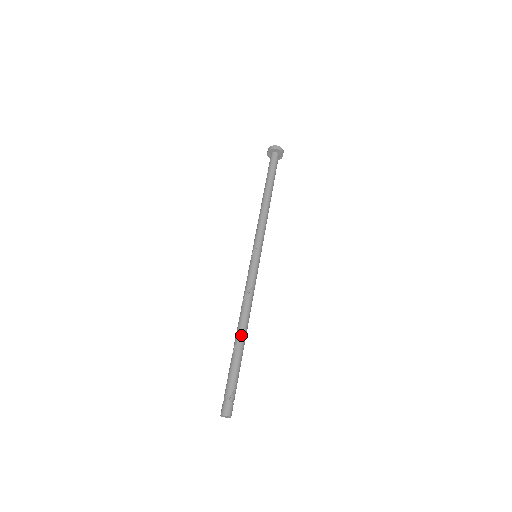
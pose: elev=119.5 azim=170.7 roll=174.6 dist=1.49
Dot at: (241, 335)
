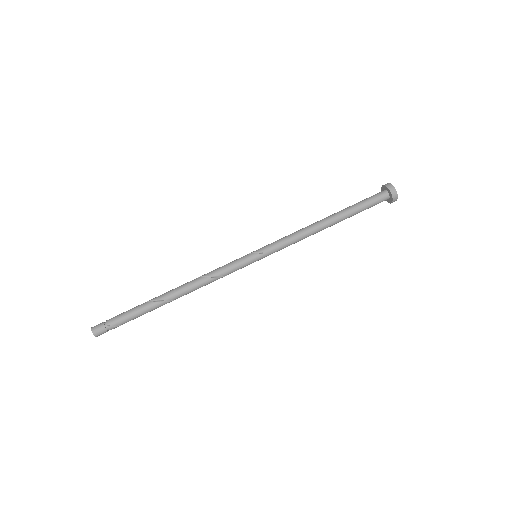
Dot at: (169, 298)
